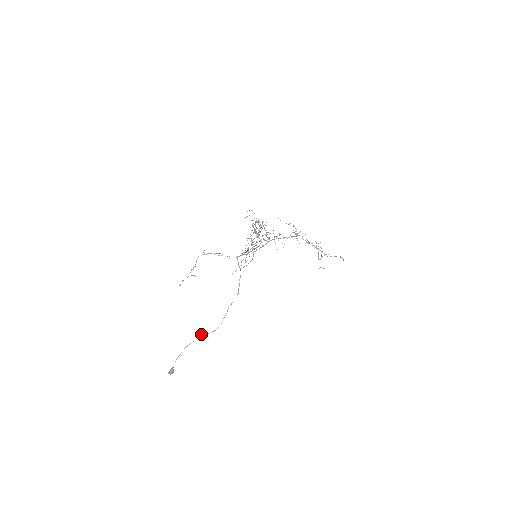
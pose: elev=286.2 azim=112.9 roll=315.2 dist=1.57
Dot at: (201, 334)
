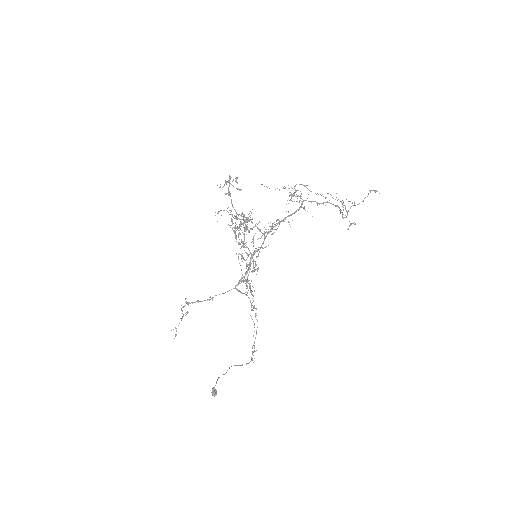
Dot at: (231, 366)
